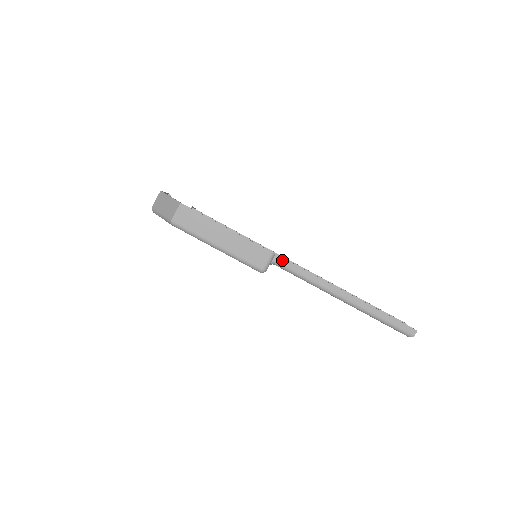
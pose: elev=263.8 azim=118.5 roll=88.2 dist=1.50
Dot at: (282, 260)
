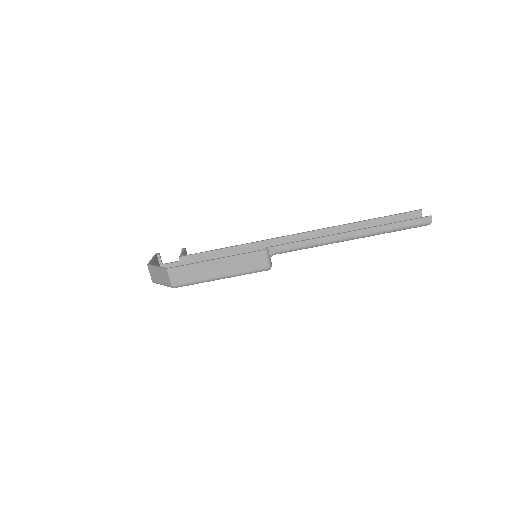
Dot at: (277, 248)
